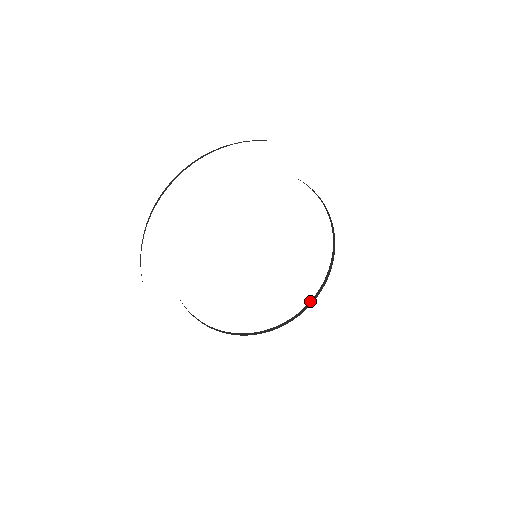
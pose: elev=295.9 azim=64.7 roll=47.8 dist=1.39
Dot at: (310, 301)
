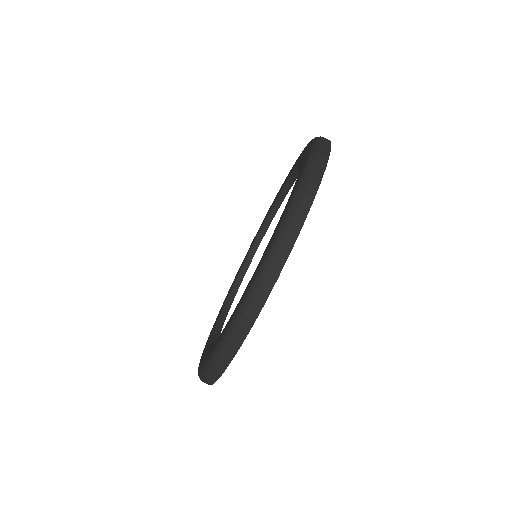
Dot at: (271, 213)
